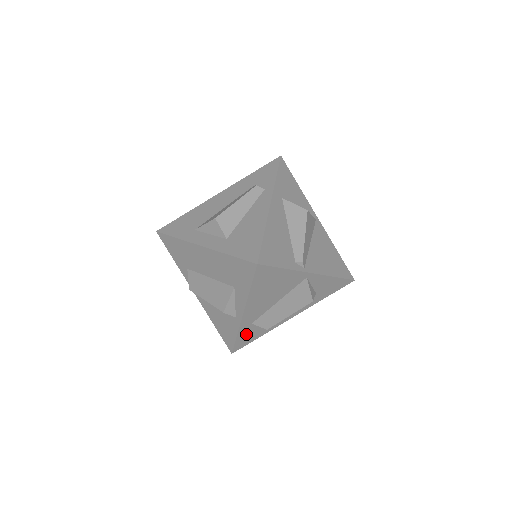
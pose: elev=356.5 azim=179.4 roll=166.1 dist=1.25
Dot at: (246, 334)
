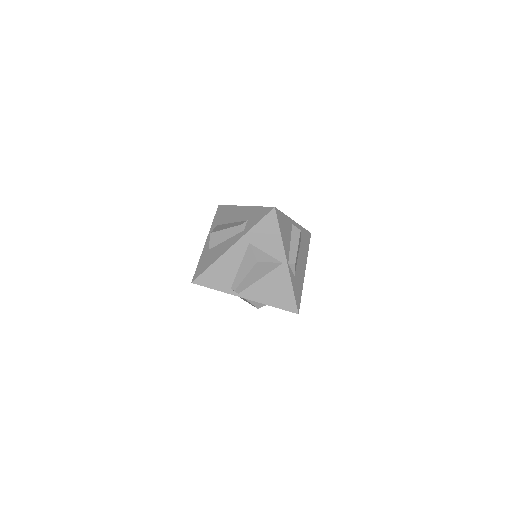
Dot at: occluded
